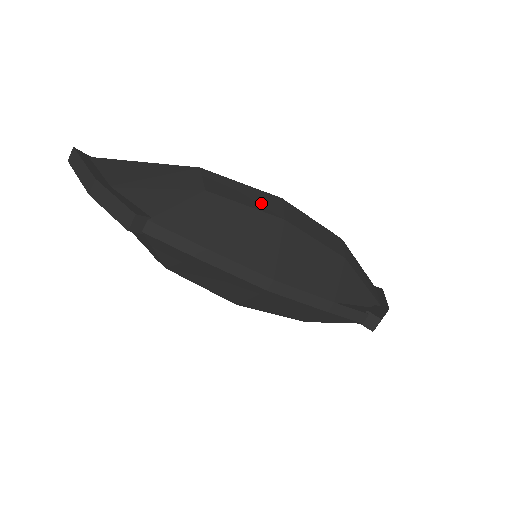
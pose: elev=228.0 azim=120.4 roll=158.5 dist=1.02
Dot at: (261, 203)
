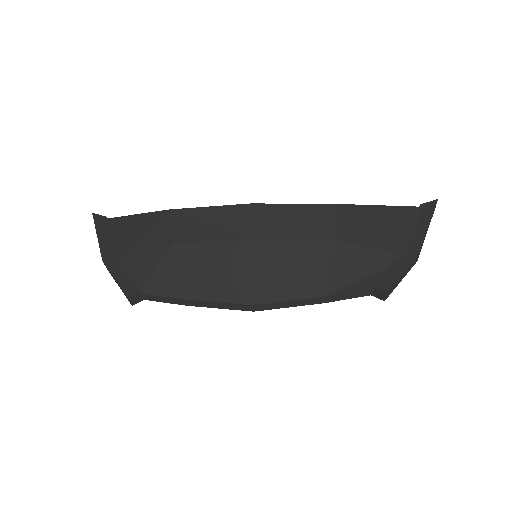
Dot at: (227, 227)
